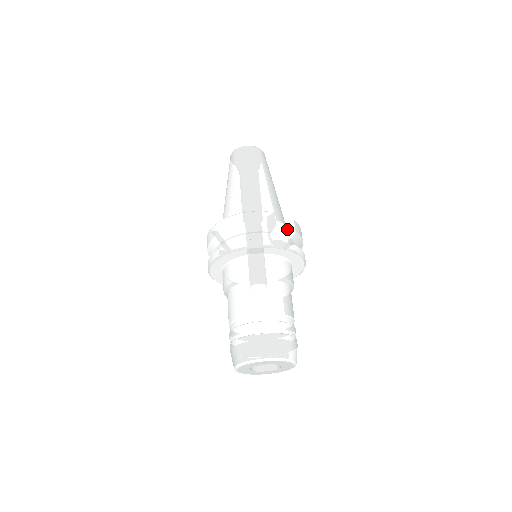
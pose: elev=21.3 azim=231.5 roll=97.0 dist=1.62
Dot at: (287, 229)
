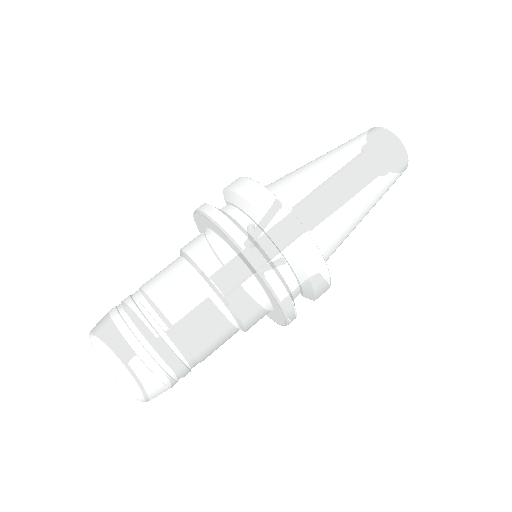
Dot at: occluded
